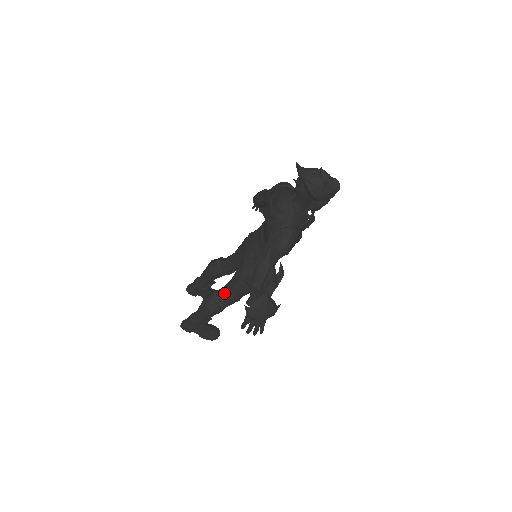
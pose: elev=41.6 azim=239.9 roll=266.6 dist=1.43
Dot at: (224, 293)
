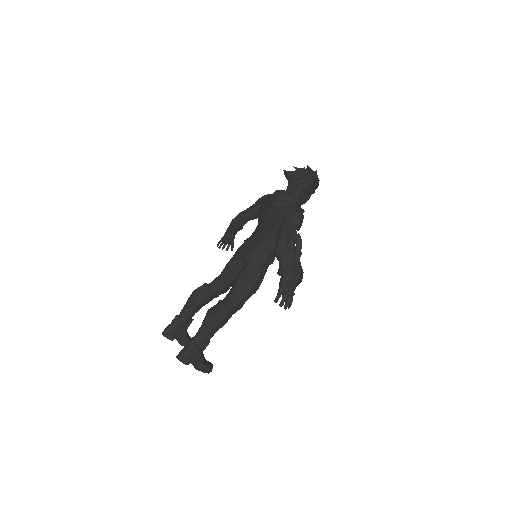
Dot at: (231, 298)
